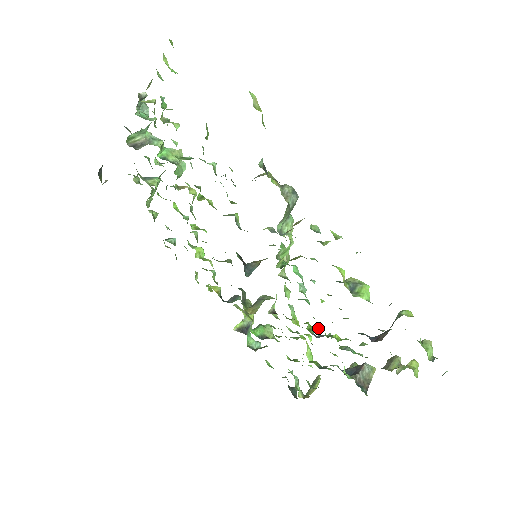
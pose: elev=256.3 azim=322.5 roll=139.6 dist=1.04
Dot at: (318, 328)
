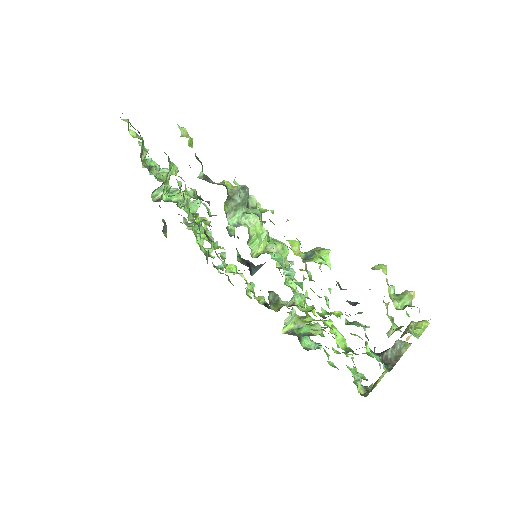
Dot at: occluded
